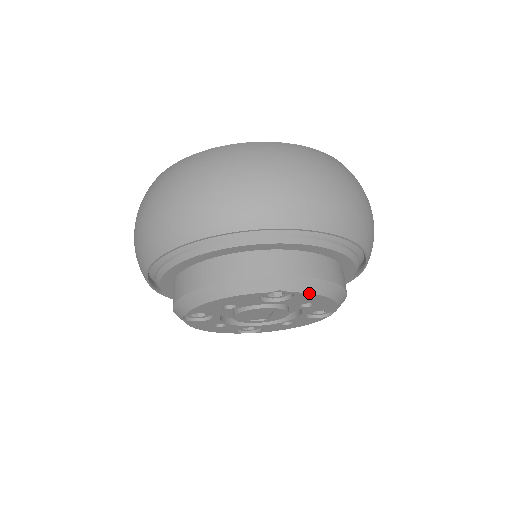
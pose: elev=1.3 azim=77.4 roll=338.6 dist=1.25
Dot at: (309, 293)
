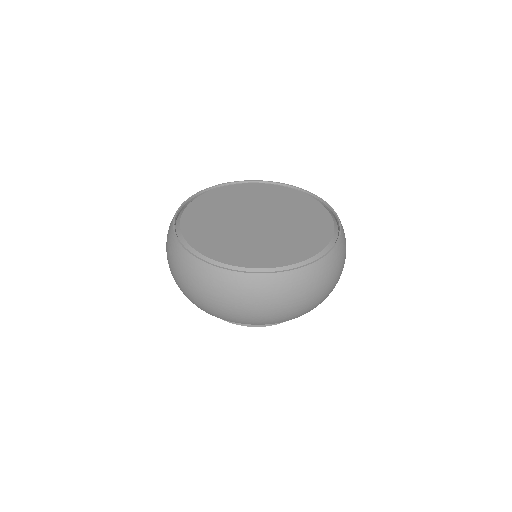
Dot at: occluded
